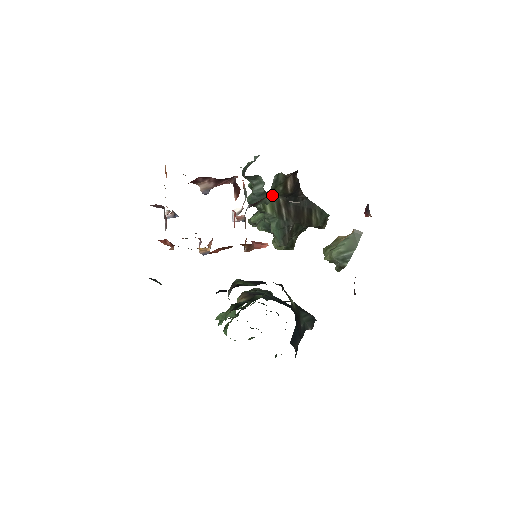
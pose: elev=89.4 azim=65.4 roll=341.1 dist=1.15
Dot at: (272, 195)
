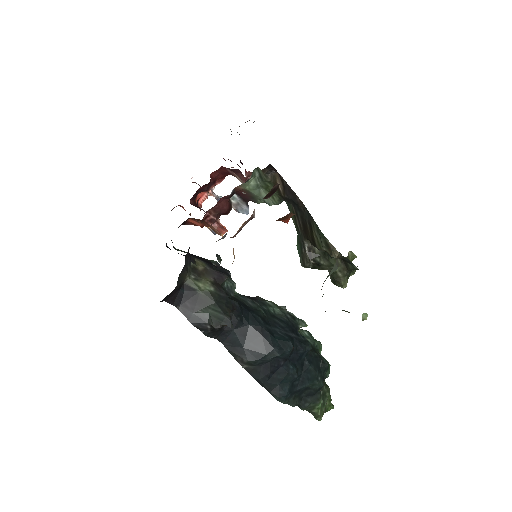
Dot at: occluded
